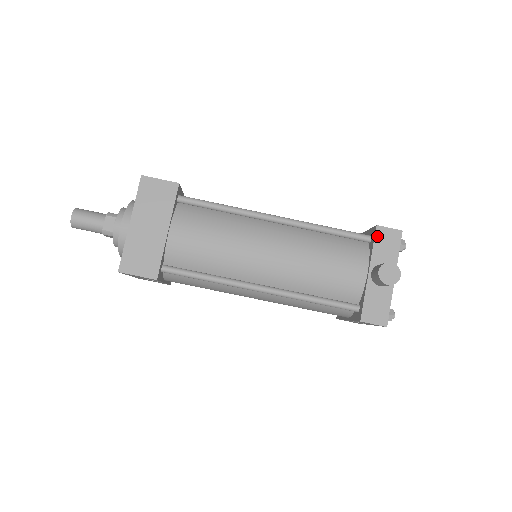
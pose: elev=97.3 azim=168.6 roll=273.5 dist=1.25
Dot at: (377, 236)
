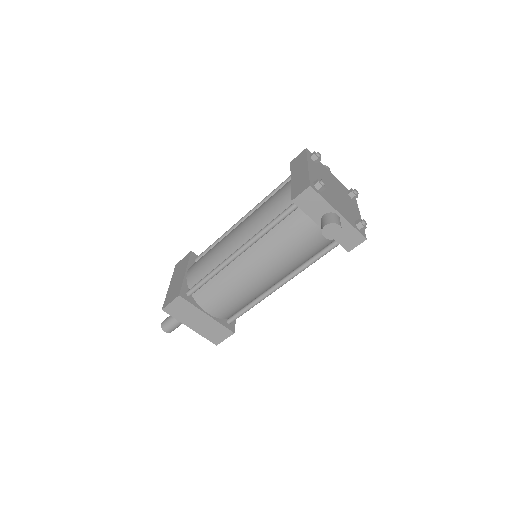
Dot at: (300, 206)
